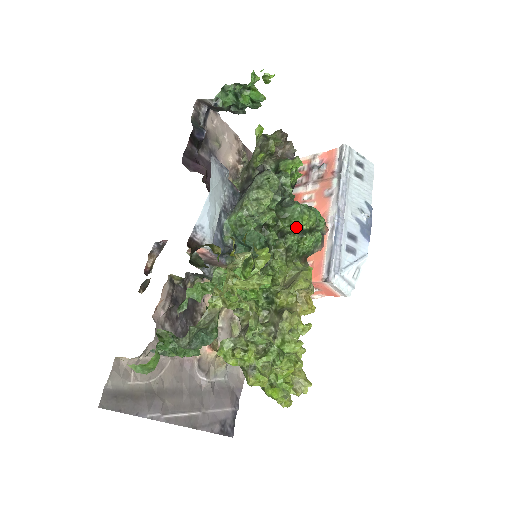
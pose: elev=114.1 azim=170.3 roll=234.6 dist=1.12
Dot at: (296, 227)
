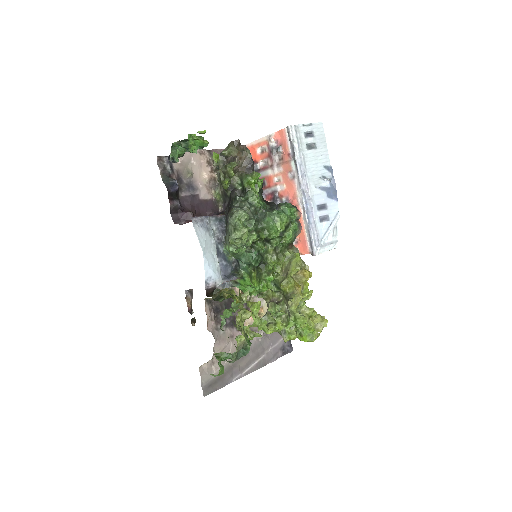
Dot at: (274, 235)
